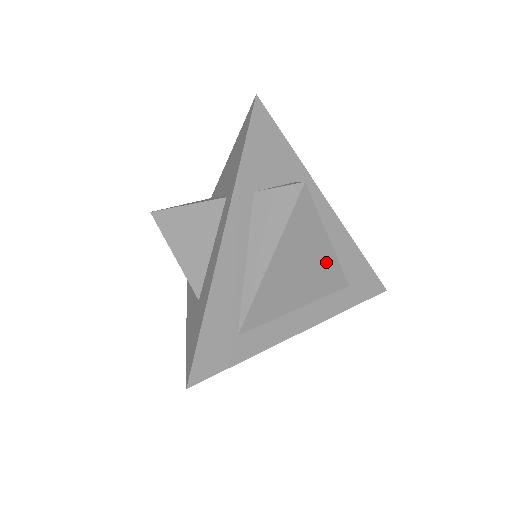
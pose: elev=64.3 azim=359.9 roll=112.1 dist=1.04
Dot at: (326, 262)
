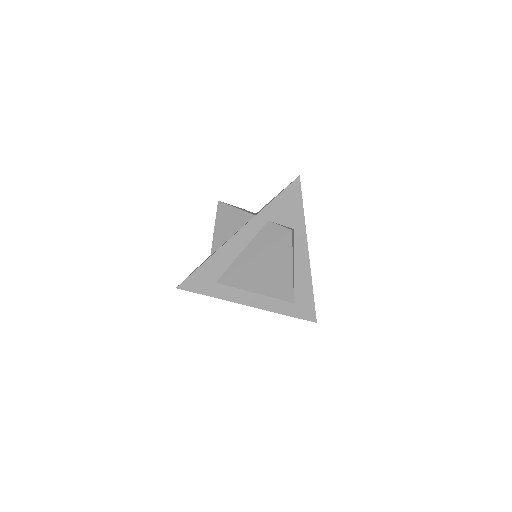
Dot at: (285, 280)
